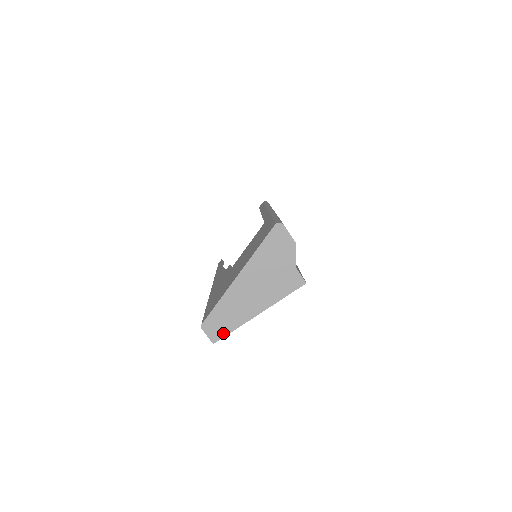
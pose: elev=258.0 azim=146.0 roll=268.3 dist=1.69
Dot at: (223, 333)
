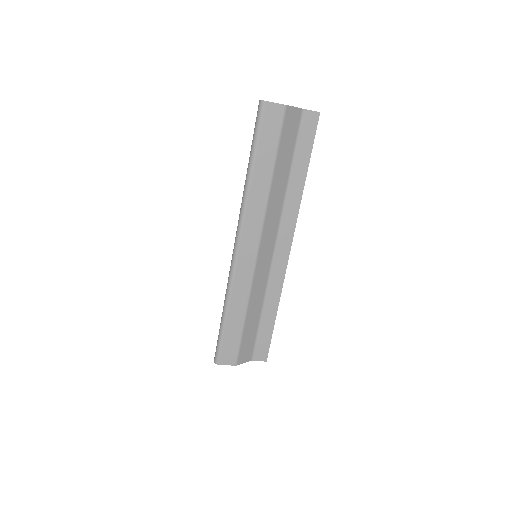
Dot at: occluded
